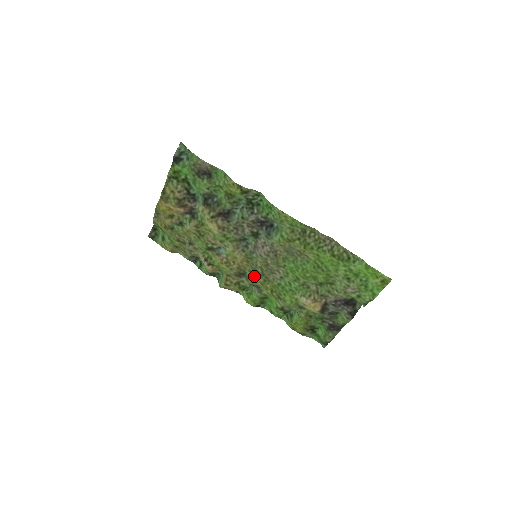
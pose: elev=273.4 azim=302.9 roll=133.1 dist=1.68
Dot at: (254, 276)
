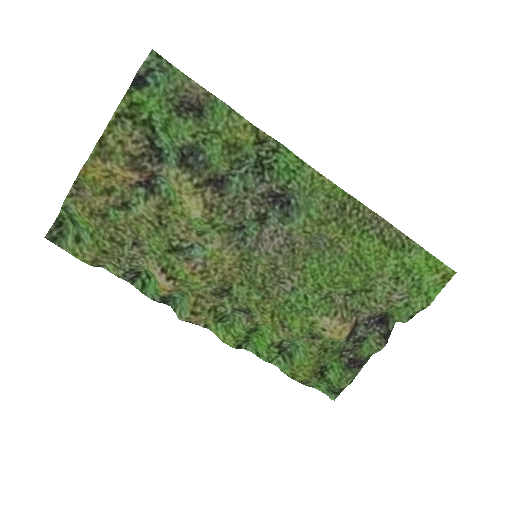
Dot at: (245, 292)
